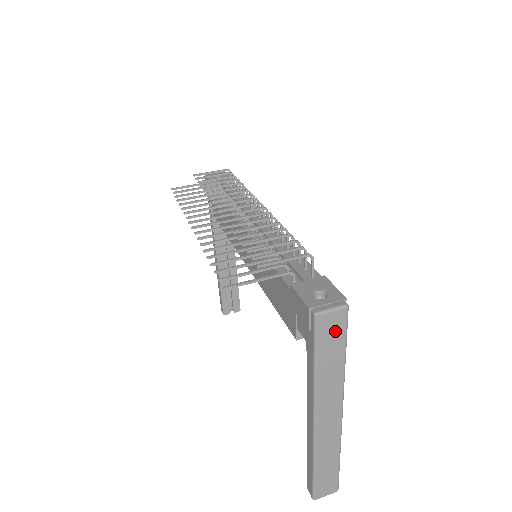
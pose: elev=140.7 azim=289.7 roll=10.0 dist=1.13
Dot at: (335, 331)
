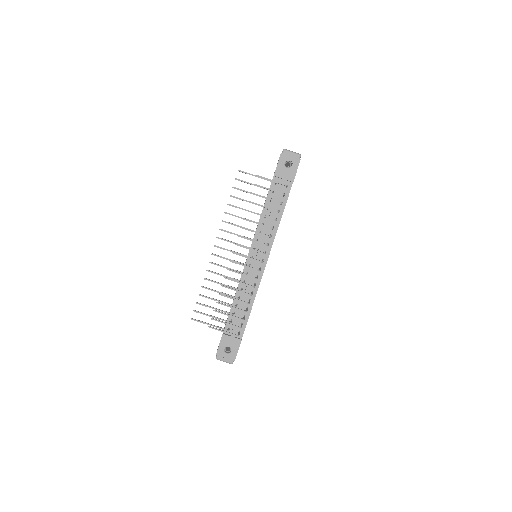
Dot at: occluded
